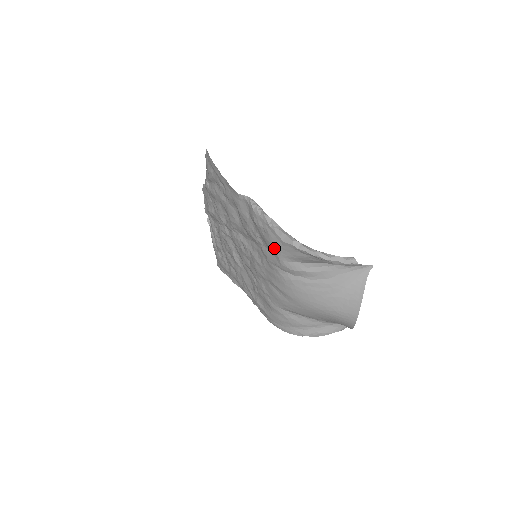
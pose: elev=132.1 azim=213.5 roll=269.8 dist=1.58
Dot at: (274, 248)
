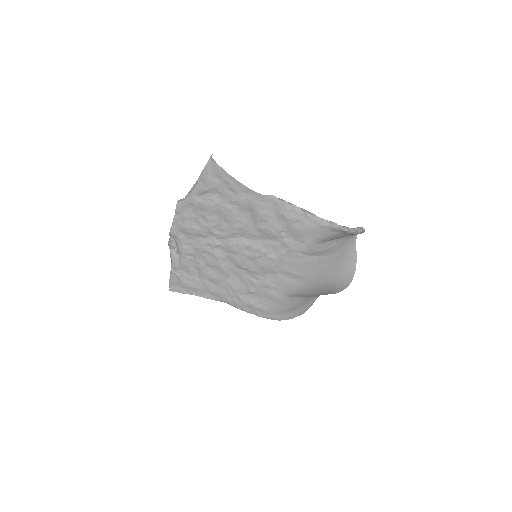
Dot at: (307, 235)
